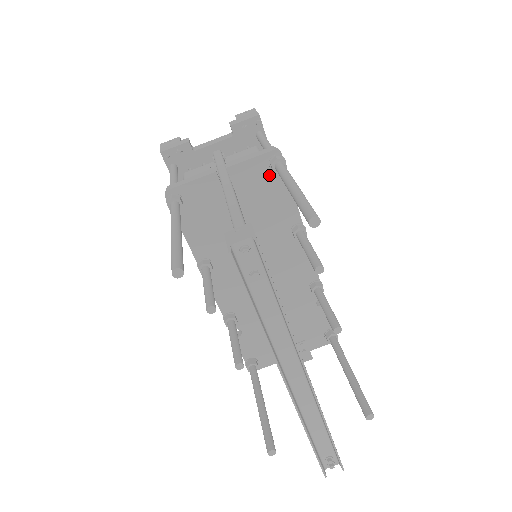
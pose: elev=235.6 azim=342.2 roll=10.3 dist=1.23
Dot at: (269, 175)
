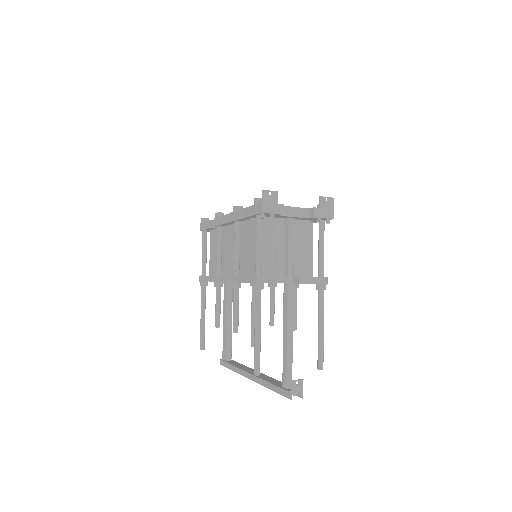
Dot at: occluded
